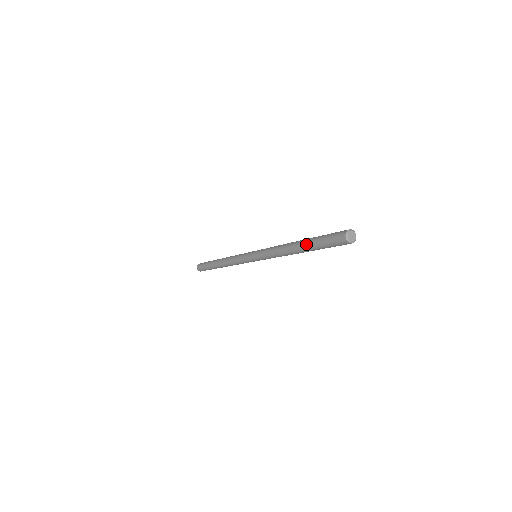
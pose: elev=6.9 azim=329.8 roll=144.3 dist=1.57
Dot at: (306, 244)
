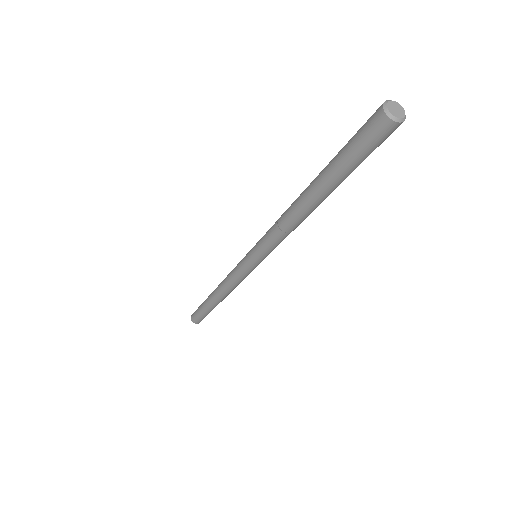
Dot at: (320, 174)
